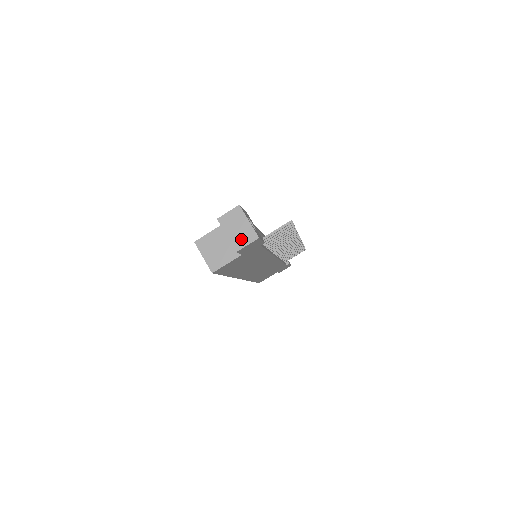
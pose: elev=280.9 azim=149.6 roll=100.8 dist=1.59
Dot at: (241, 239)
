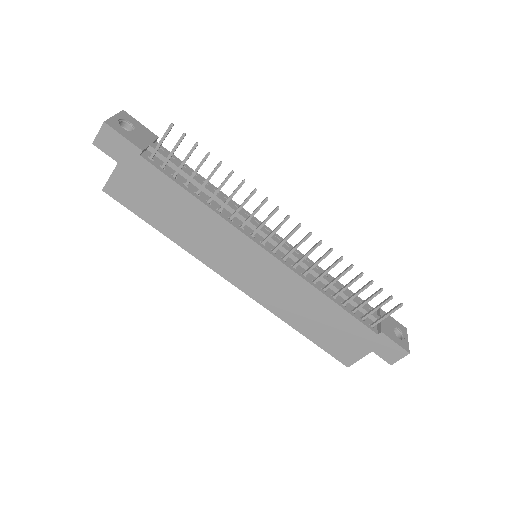
Dot at: occluded
